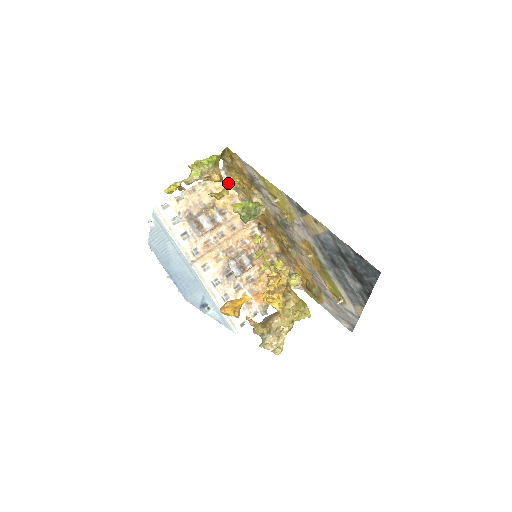
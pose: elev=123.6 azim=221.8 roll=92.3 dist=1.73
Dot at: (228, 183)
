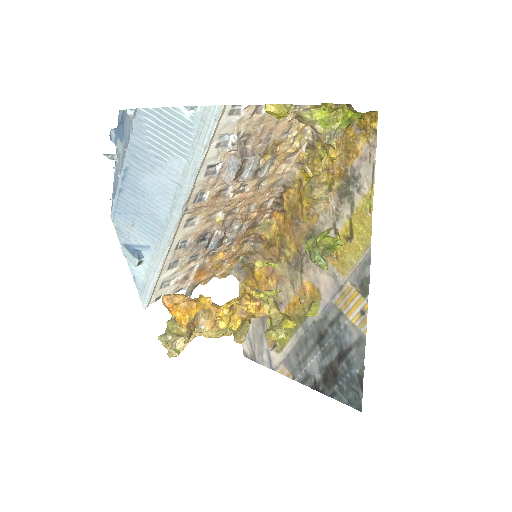
Dot at: occluded
